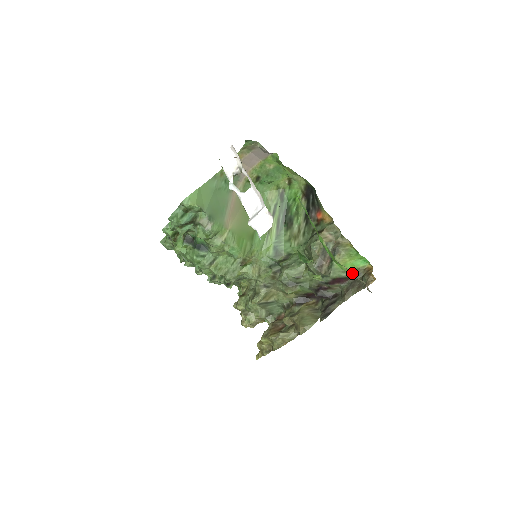
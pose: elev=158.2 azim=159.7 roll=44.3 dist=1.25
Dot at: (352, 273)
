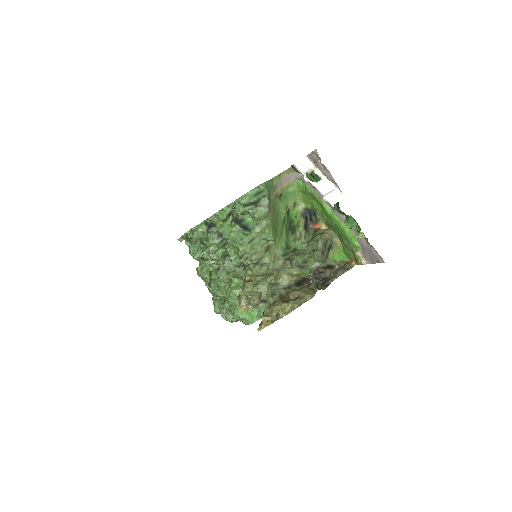
Dot at: (337, 263)
